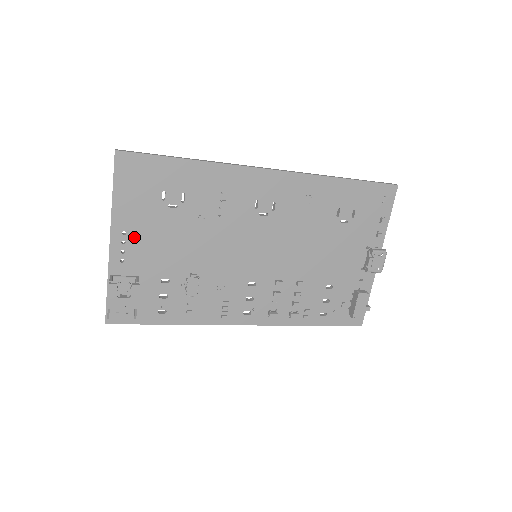
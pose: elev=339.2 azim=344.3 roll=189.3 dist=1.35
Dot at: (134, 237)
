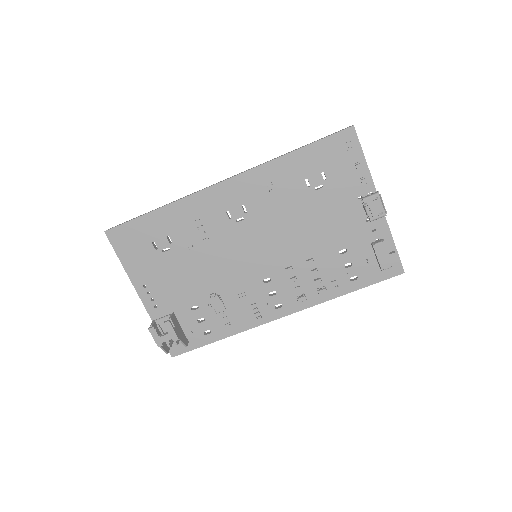
Dot at: (153, 286)
